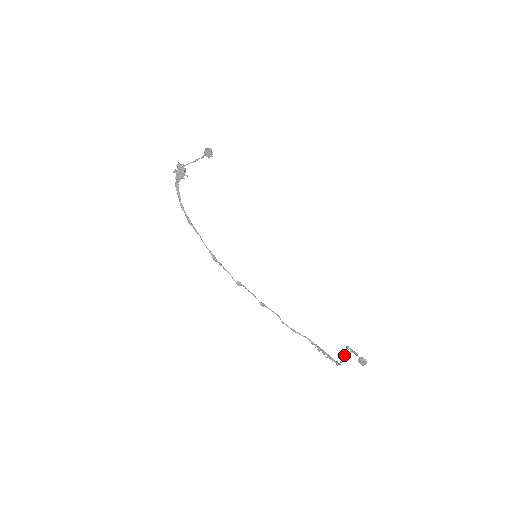
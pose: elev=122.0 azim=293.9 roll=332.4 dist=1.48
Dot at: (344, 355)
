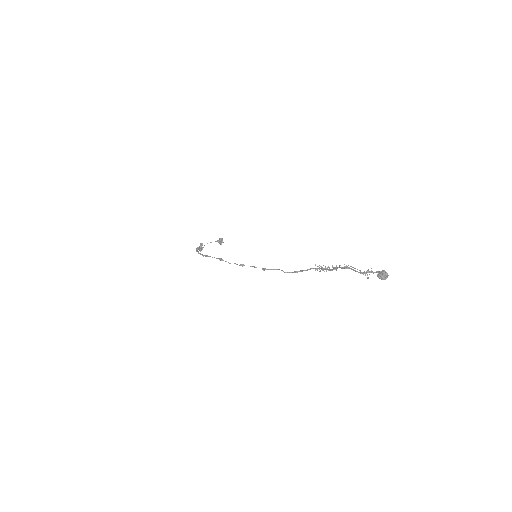
Dot at: (354, 268)
